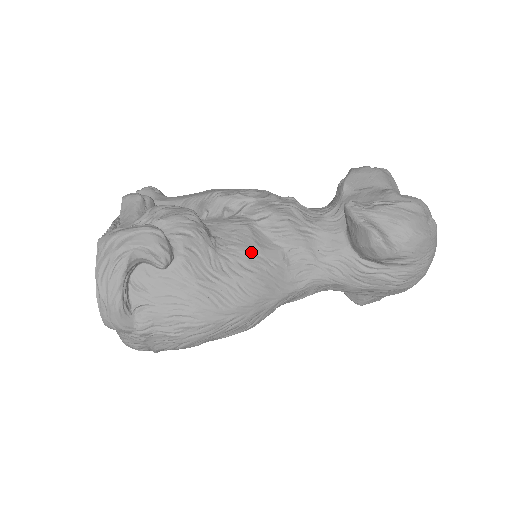
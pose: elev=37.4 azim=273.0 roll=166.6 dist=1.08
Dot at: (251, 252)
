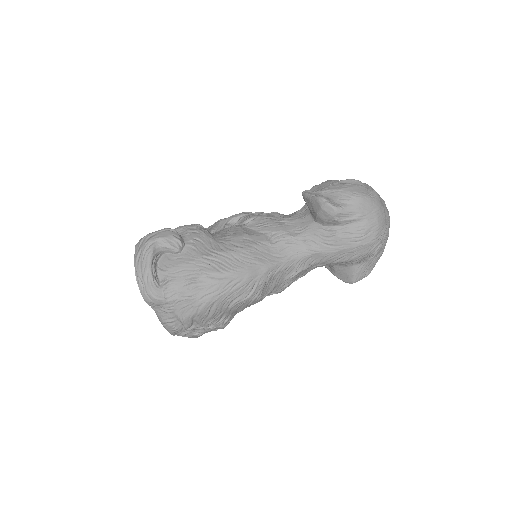
Dot at: (241, 237)
